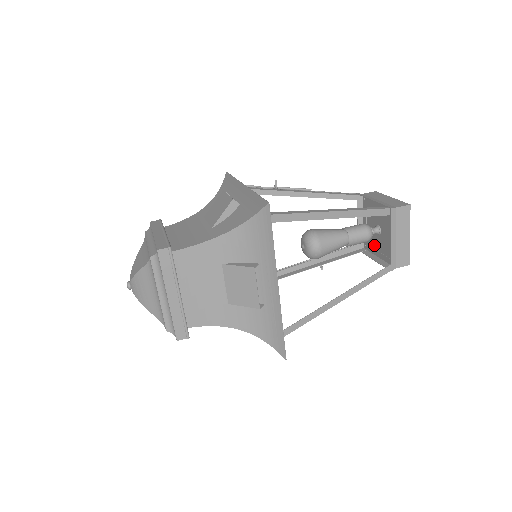
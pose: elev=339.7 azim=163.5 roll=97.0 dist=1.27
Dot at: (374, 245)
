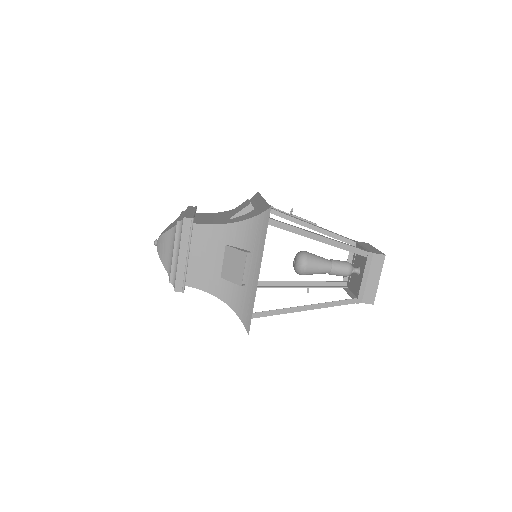
Dot at: (353, 284)
